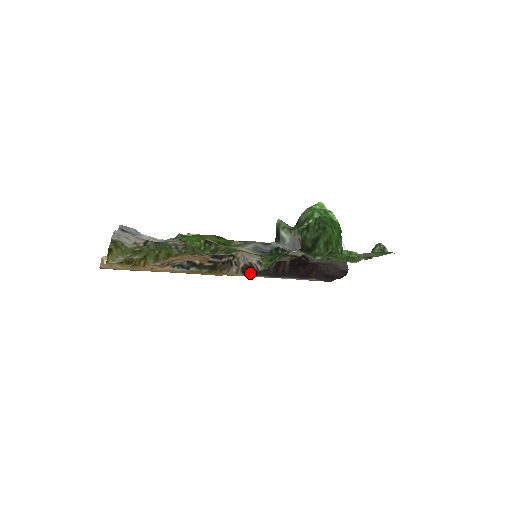
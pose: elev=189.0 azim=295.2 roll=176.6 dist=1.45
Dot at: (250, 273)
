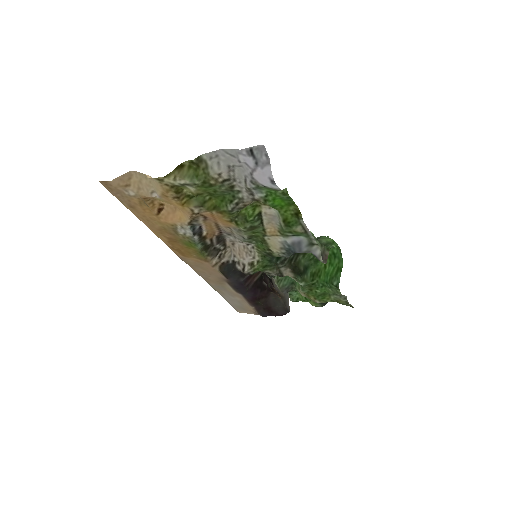
Dot at: (225, 272)
